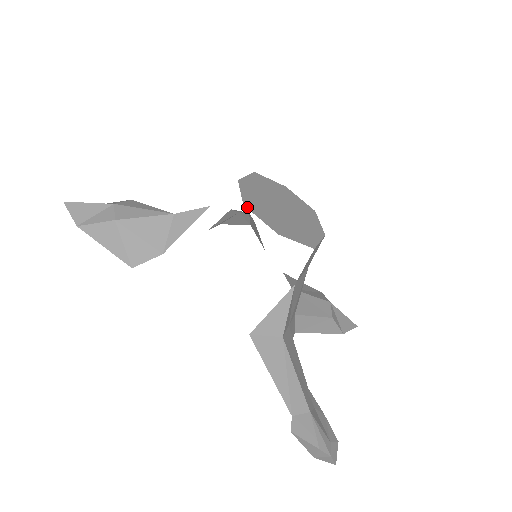
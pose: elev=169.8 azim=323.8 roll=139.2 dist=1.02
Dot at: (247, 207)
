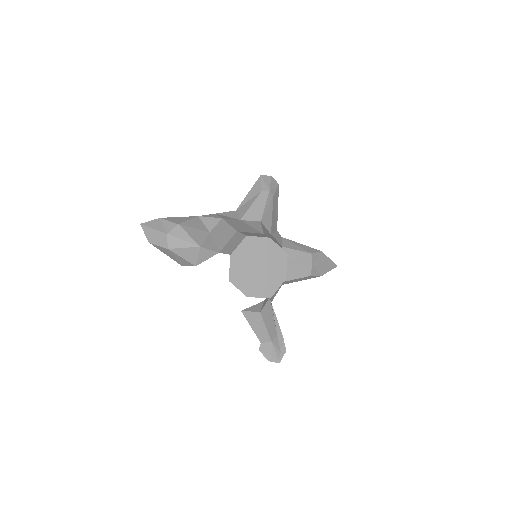
Dot at: (231, 281)
